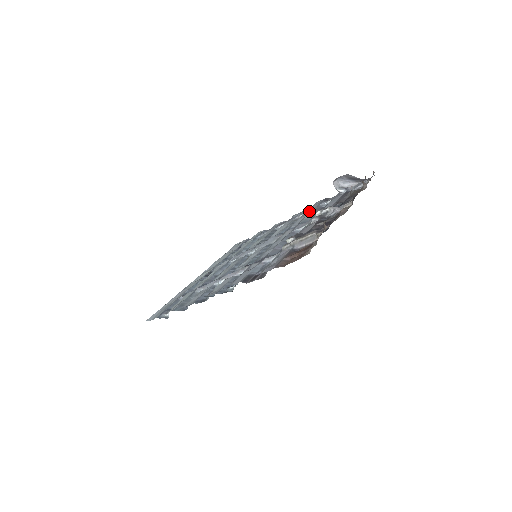
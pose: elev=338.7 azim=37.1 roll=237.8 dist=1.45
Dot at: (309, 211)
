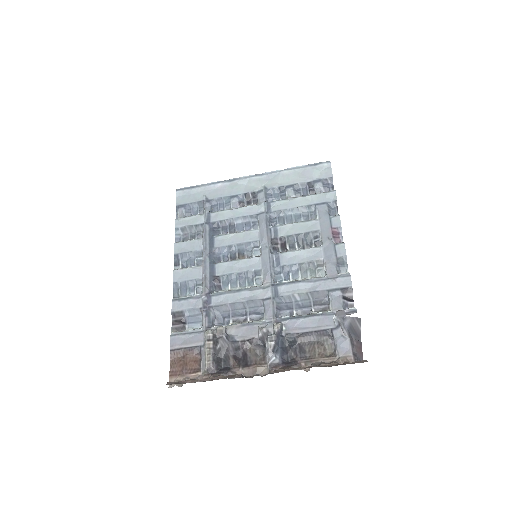
Dot at: (319, 284)
